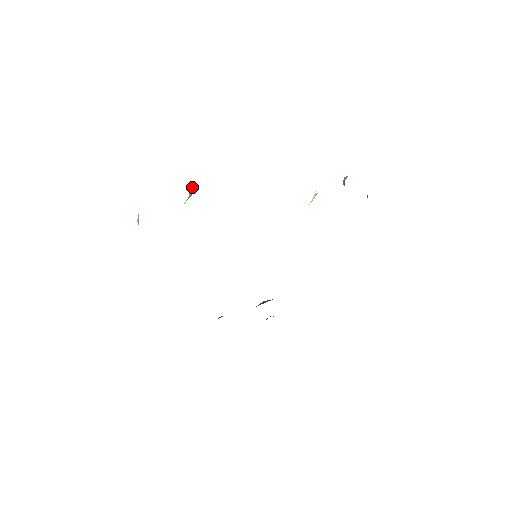
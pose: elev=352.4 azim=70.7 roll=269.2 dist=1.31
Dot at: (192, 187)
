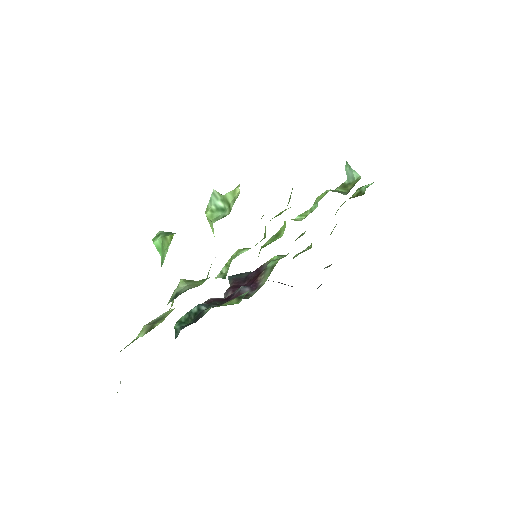
Dot at: (221, 196)
